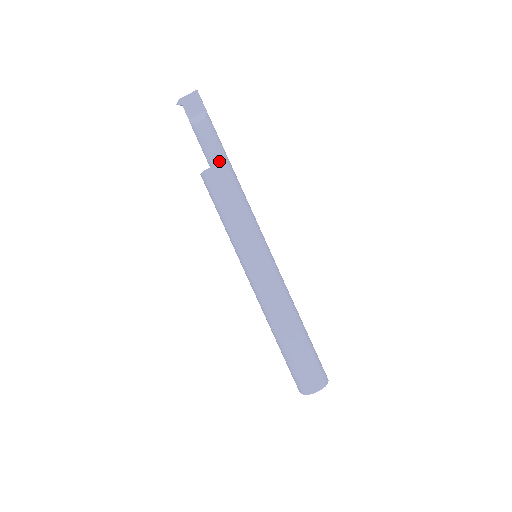
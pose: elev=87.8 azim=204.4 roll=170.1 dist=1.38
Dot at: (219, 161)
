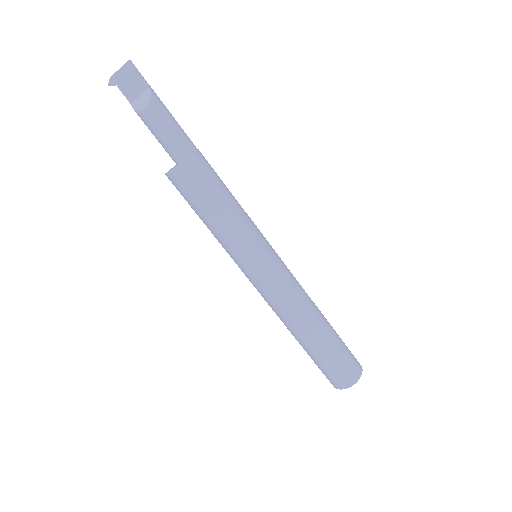
Dot at: (183, 155)
